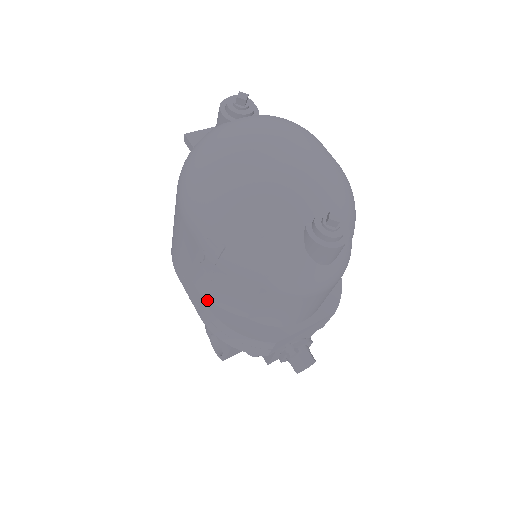
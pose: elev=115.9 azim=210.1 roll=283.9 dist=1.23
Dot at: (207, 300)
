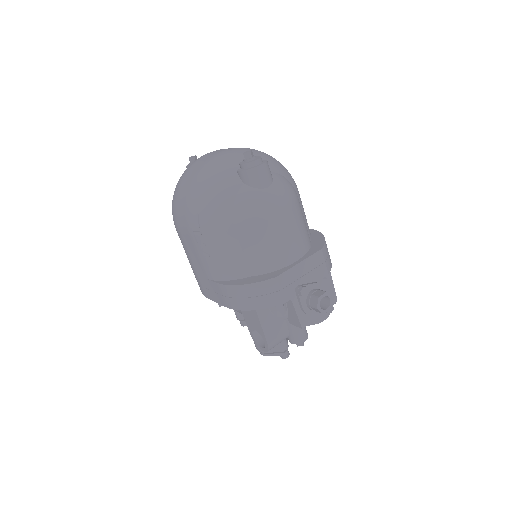
Dot at: (219, 282)
